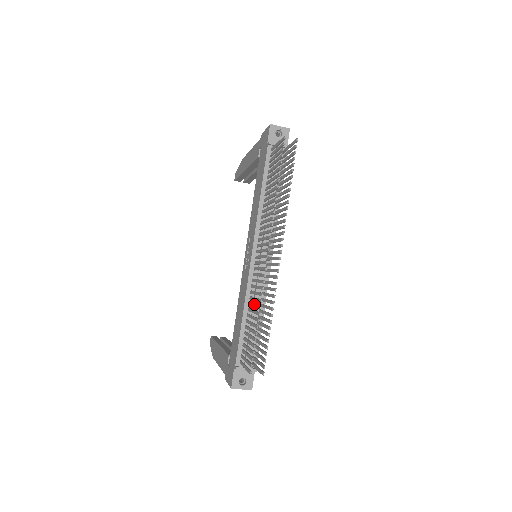
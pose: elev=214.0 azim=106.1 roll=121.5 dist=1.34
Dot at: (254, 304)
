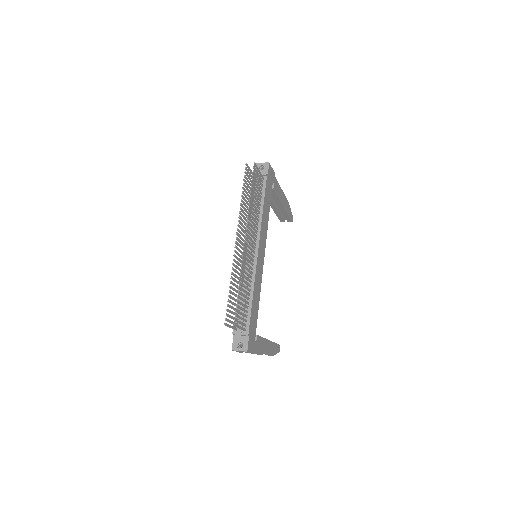
Dot at: (236, 280)
